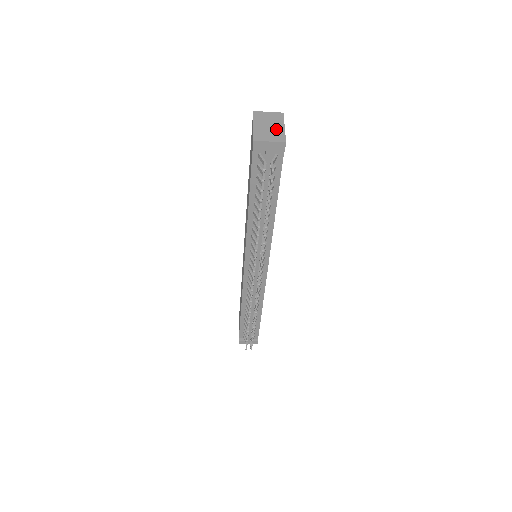
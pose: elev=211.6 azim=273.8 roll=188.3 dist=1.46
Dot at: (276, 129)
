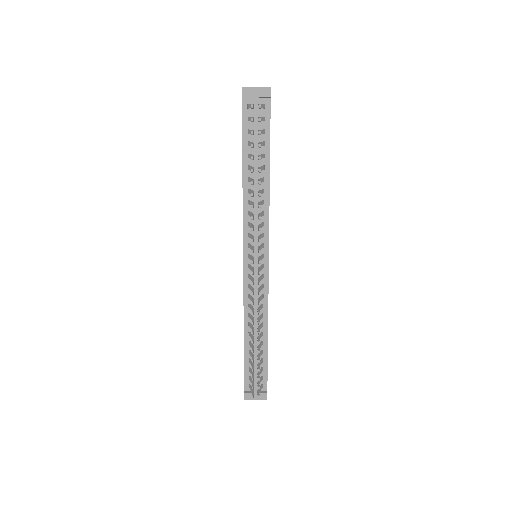
Dot at: occluded
